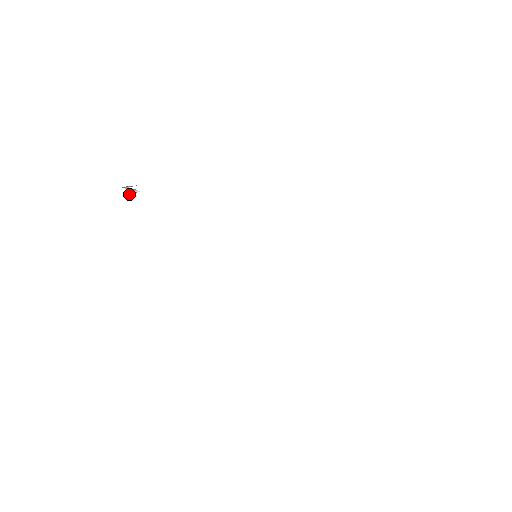
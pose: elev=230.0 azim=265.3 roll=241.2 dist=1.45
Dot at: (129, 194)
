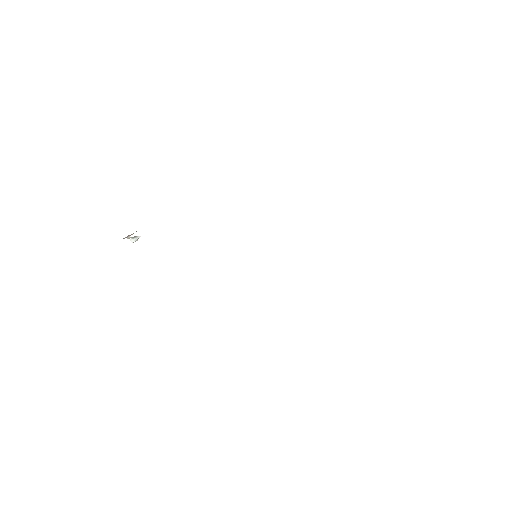
Dot at: (133, 242)
